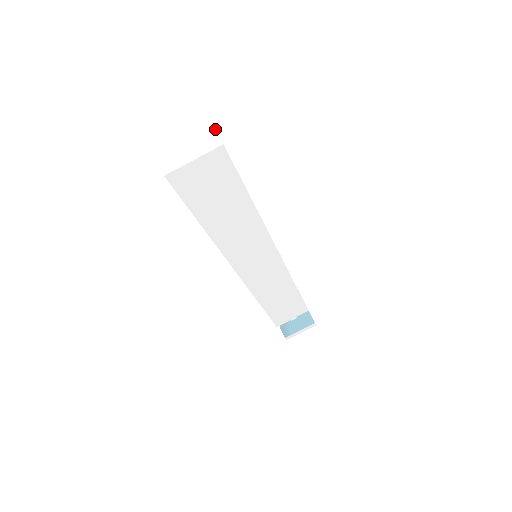
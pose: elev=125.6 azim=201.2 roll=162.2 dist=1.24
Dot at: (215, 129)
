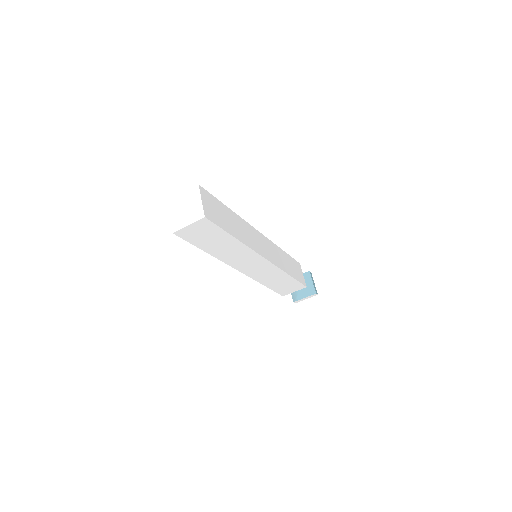
Dot at: (202, 205)
